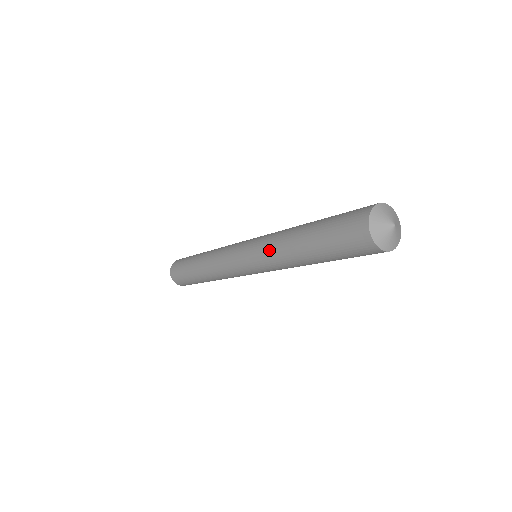
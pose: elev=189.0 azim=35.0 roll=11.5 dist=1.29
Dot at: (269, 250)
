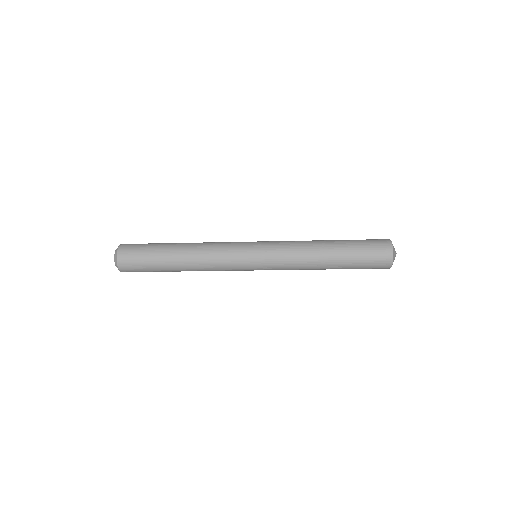
Dot at: (294, 256)
